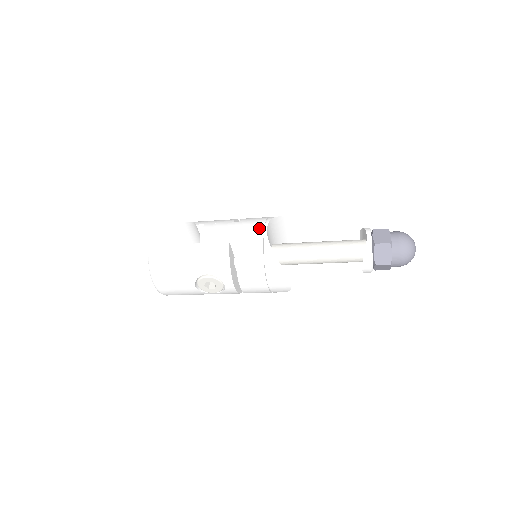
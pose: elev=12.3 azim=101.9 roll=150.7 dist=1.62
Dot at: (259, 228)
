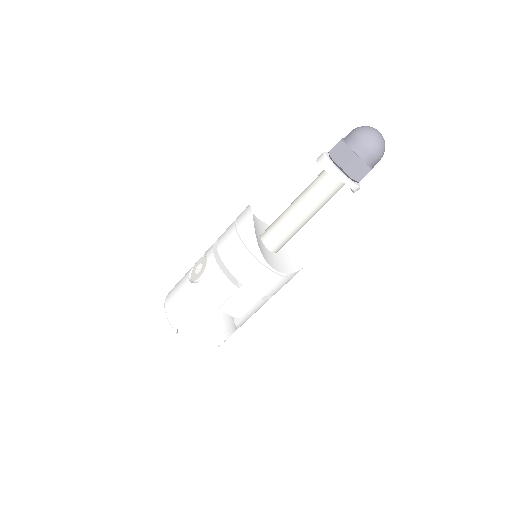
Dot at: occluded
